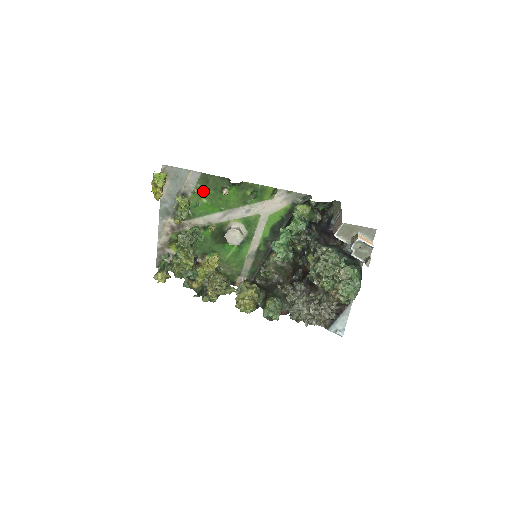
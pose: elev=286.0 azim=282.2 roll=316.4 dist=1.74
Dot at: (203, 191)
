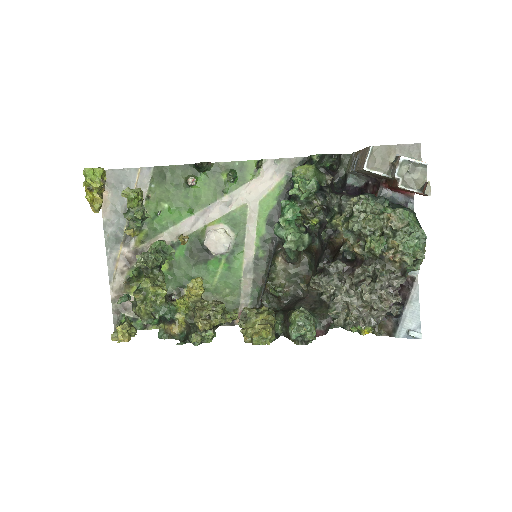
Dot at: (161, 192)
